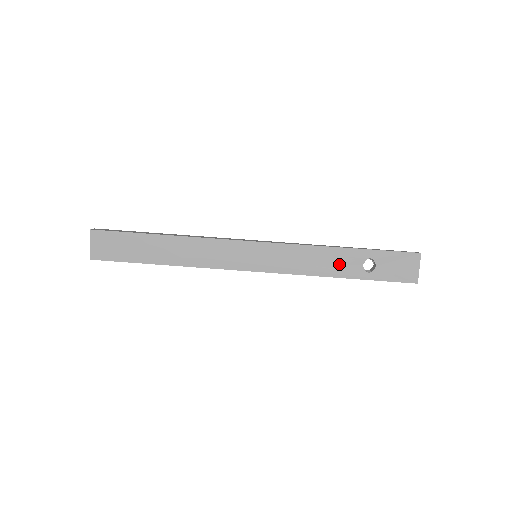
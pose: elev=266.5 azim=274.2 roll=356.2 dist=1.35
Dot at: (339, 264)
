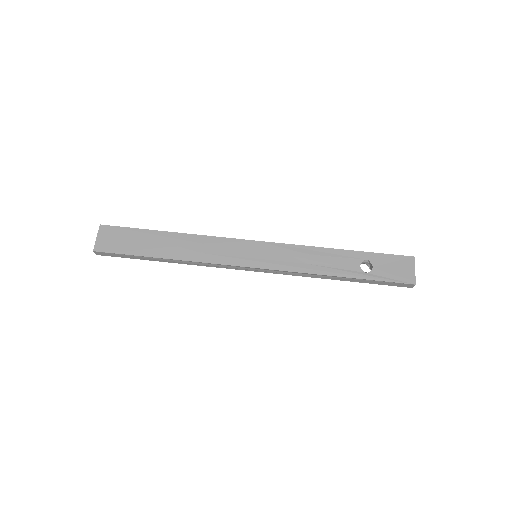
Dot at: (337, 264)
